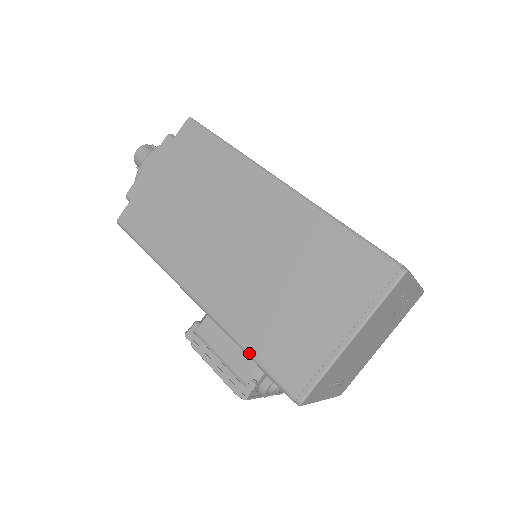
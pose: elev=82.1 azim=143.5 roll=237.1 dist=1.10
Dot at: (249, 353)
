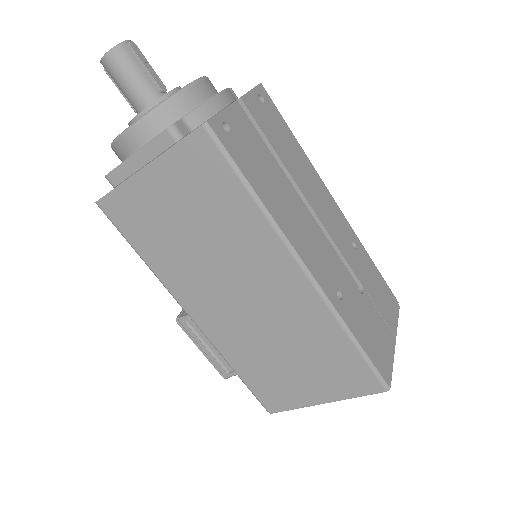
Dot at: occluded
